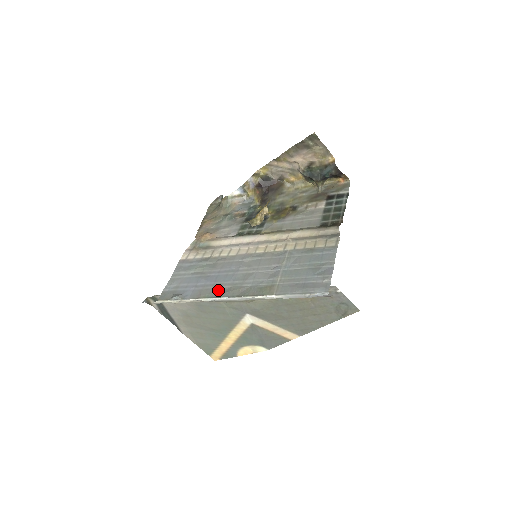
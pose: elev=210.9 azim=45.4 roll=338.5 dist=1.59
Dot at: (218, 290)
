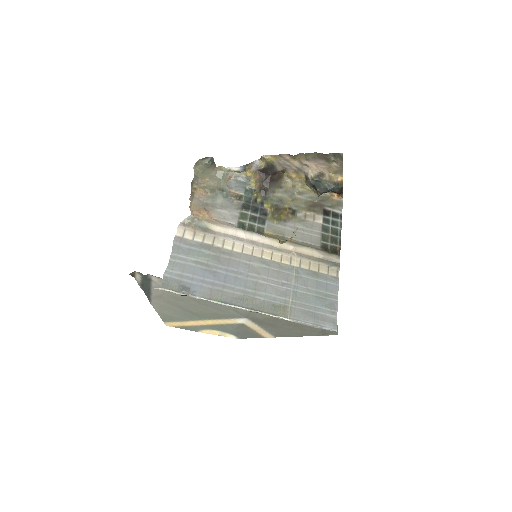
Dot at: (230, 295)
